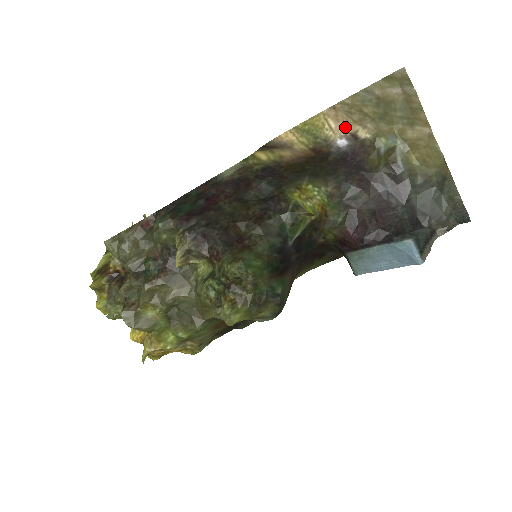
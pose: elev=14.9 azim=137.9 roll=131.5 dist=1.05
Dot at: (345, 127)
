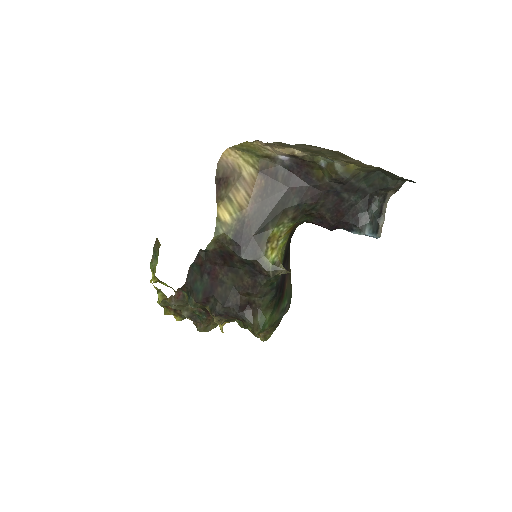
Dot at: (281, 151)
